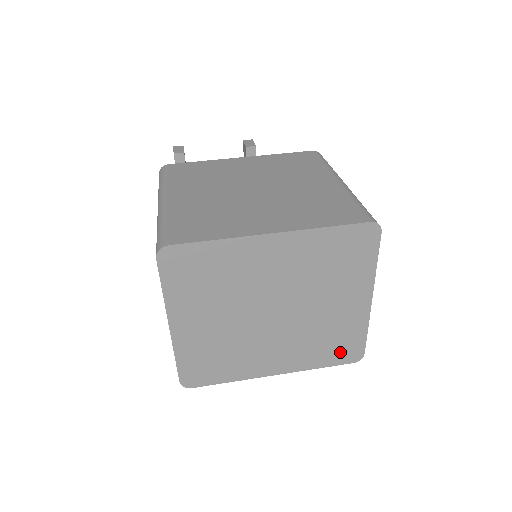
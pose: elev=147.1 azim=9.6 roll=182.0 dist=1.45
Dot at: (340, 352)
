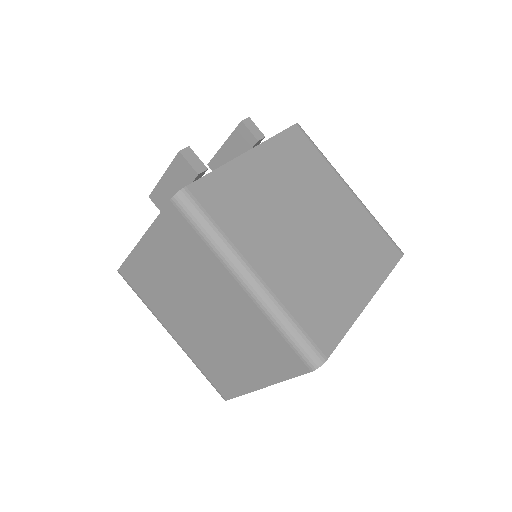
Dot at: occluded
